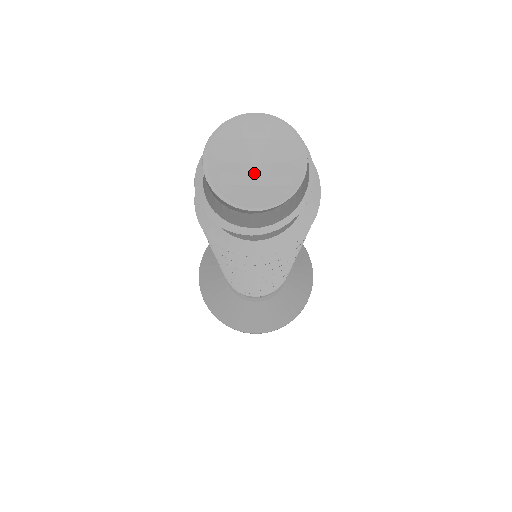
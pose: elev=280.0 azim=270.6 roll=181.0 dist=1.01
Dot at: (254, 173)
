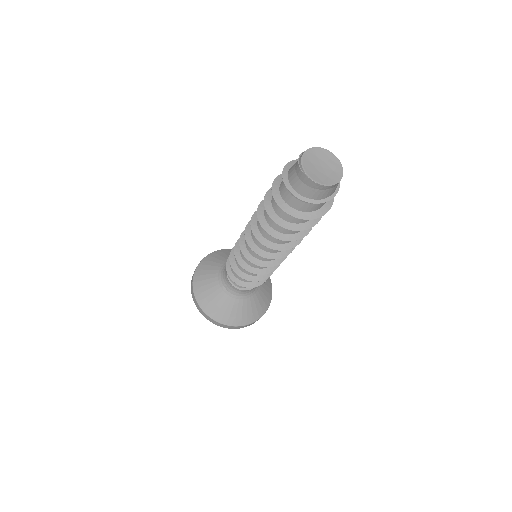
Dot at: (326, 171)
